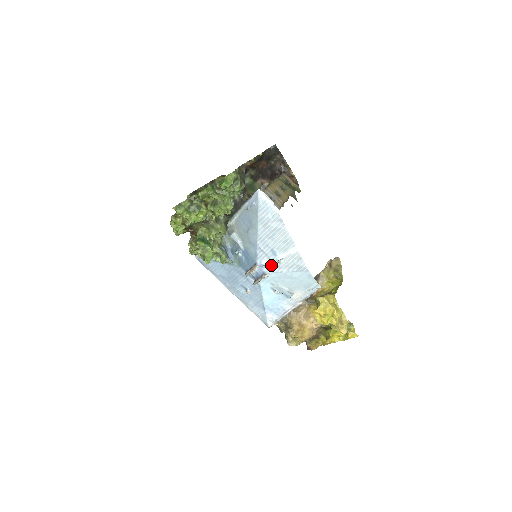
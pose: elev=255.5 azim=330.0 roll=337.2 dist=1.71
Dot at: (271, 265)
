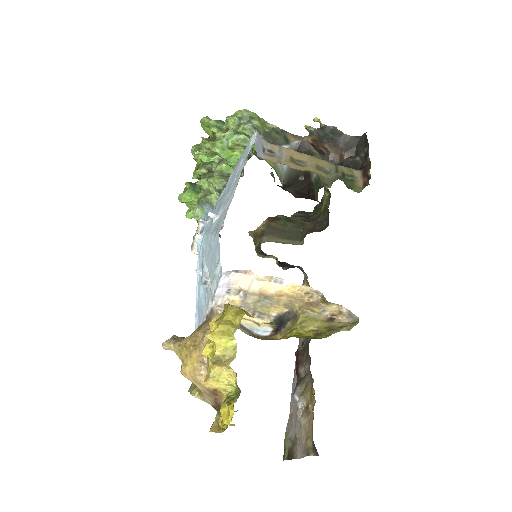
Dot at: (210, 224)
